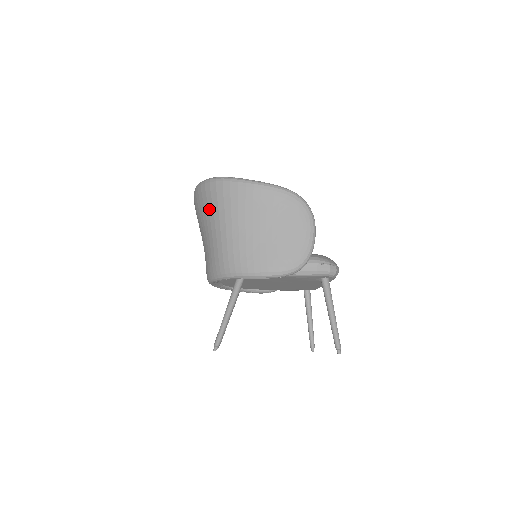
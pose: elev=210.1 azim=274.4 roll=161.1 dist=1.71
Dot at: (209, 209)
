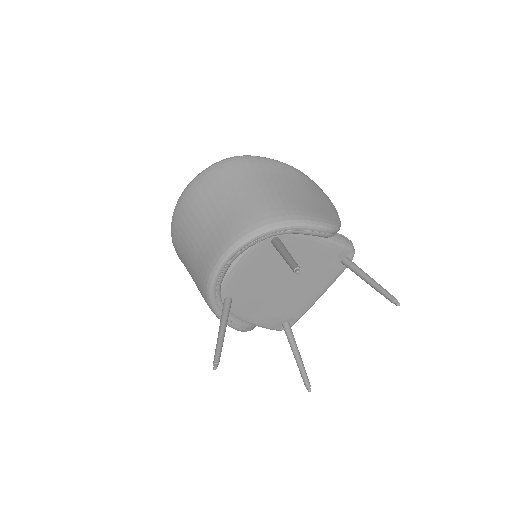
Dot at: (231, 179)
